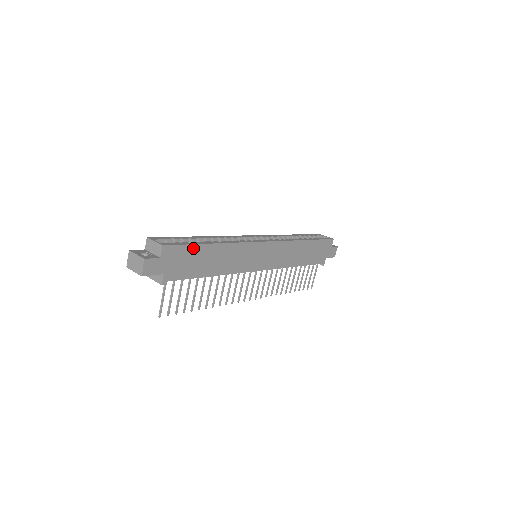
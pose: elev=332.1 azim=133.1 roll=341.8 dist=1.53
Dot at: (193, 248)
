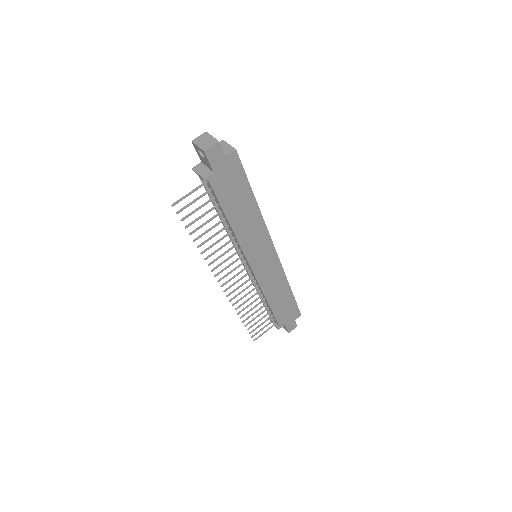
Dot at: (245, 182)
